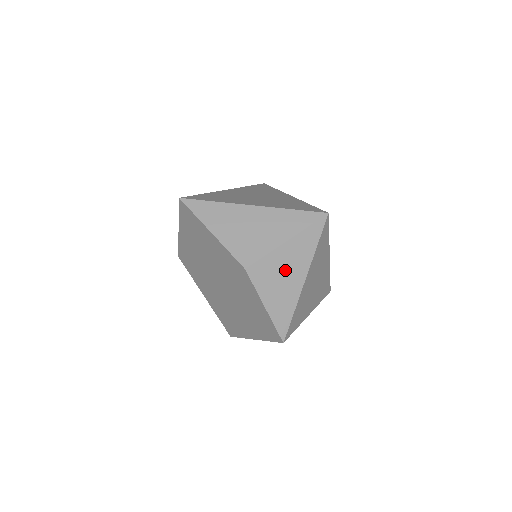
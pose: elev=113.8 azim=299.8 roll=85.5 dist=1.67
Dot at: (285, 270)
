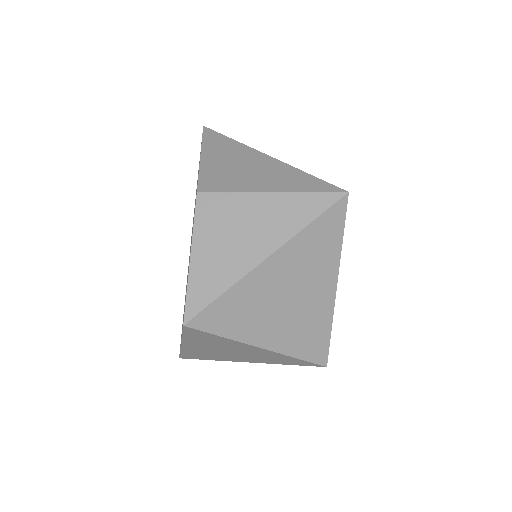
Dot at: (246, 227)
